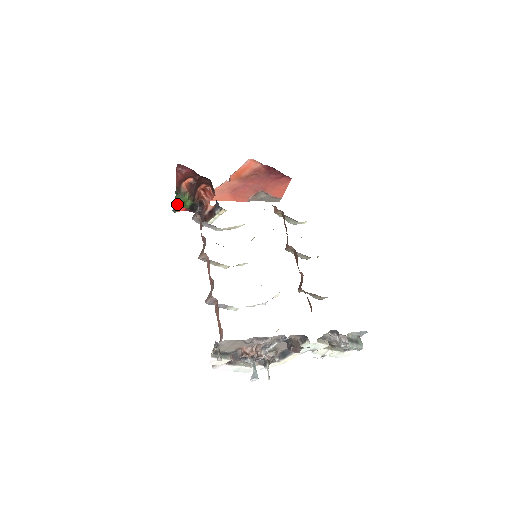
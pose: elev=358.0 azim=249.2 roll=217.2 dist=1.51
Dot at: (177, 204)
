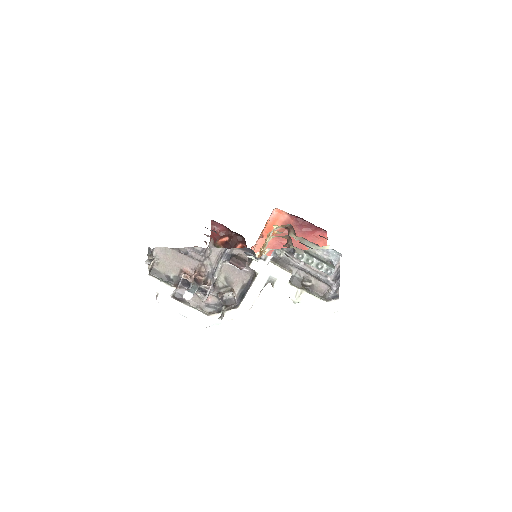
Dot at: occluded
